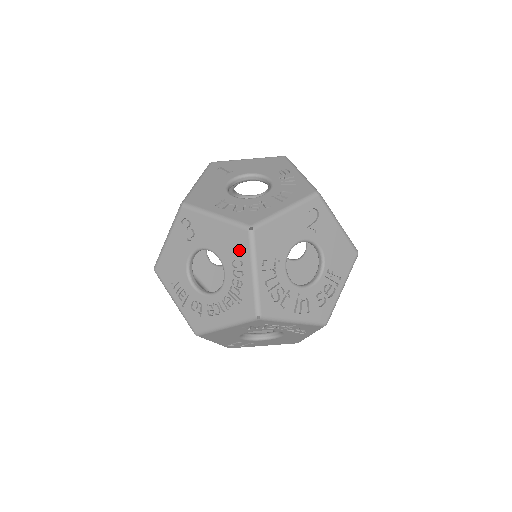
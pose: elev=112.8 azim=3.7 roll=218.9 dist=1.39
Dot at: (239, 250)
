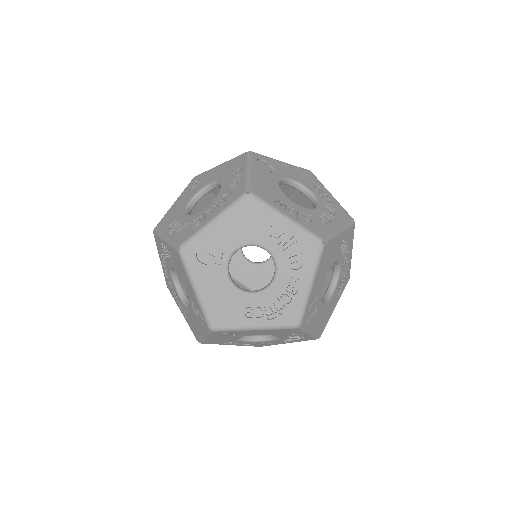
Dot at: (313, 181)
